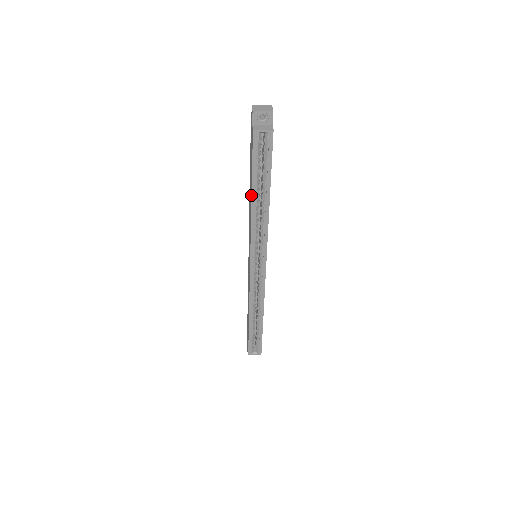
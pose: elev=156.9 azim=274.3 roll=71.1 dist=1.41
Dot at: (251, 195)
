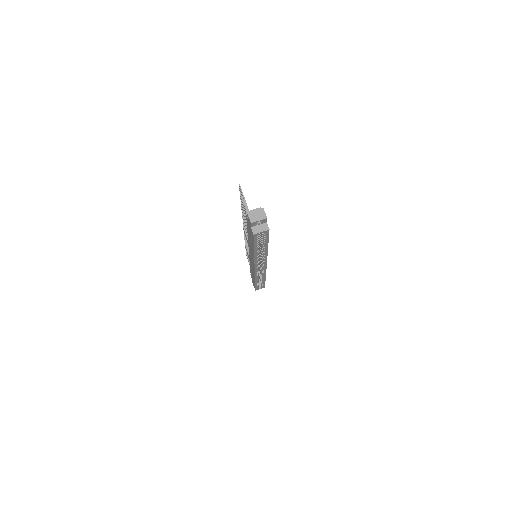
Dot at: (254, 251)
